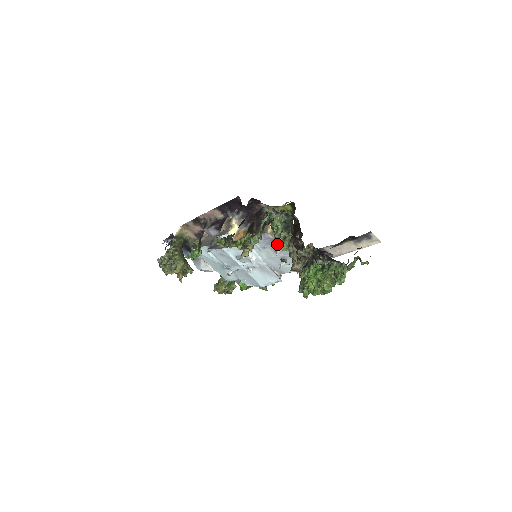
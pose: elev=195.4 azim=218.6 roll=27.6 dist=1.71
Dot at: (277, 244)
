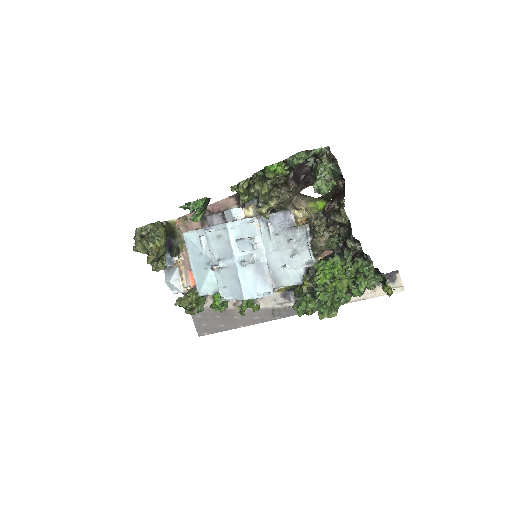
Dot at: (320, 179)
